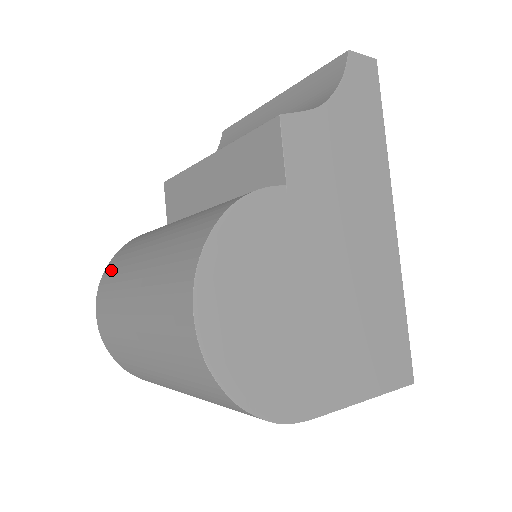
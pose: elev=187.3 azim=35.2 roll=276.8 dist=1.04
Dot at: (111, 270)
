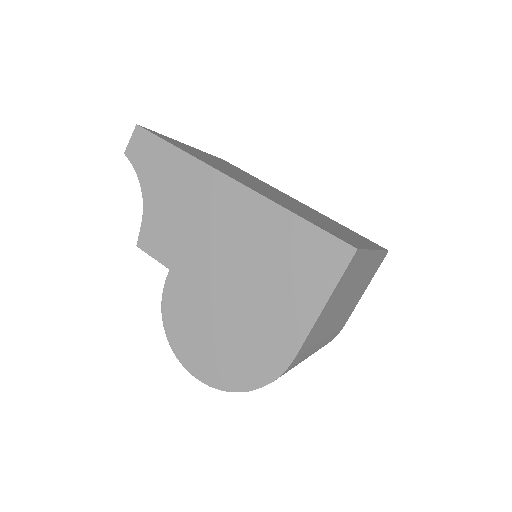
Dot at: occluded
